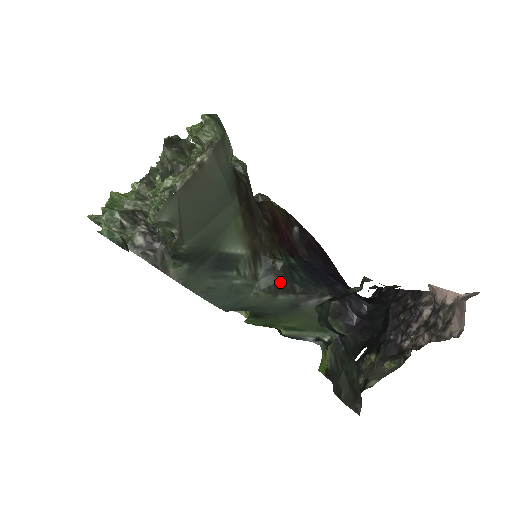
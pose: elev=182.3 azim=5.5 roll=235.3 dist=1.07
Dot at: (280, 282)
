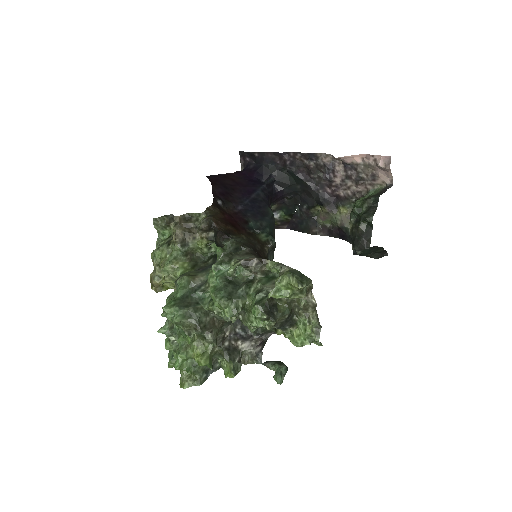
Dot at: (275, 247)
